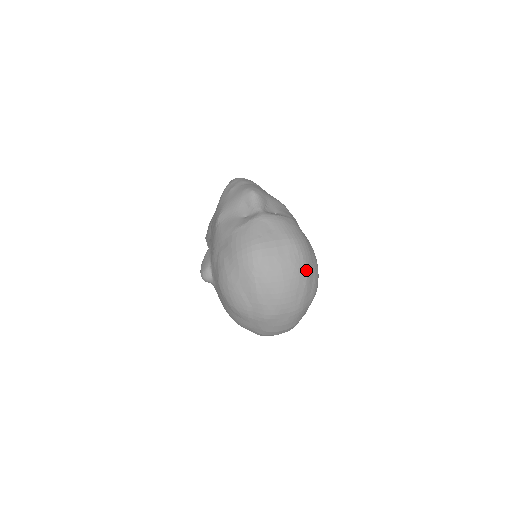
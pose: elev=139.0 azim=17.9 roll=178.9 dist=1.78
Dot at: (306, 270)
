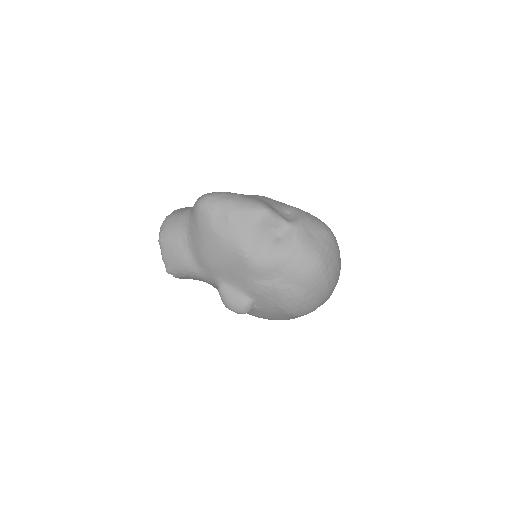
Dot at: occluded
